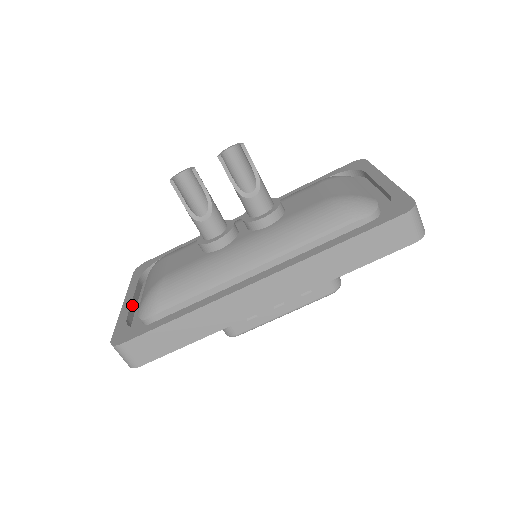
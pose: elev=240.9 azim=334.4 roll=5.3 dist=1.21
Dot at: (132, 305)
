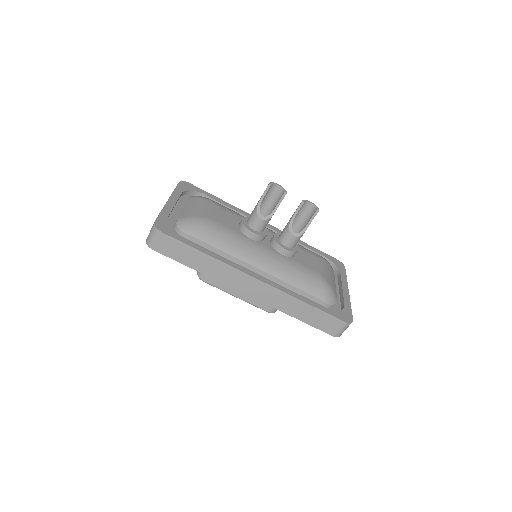
Dot at: occluded
